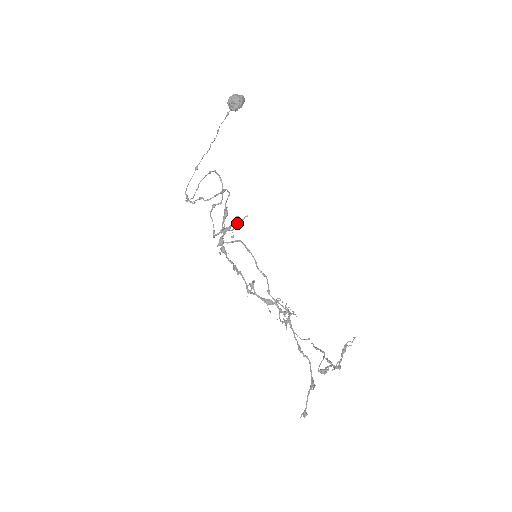
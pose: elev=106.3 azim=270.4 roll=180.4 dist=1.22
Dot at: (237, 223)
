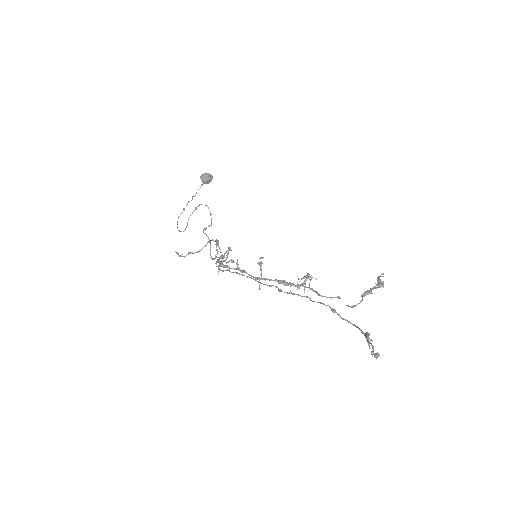
Dot at: (230, 250)
